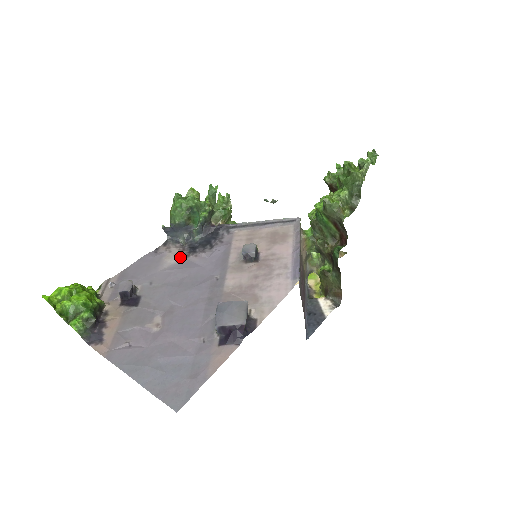
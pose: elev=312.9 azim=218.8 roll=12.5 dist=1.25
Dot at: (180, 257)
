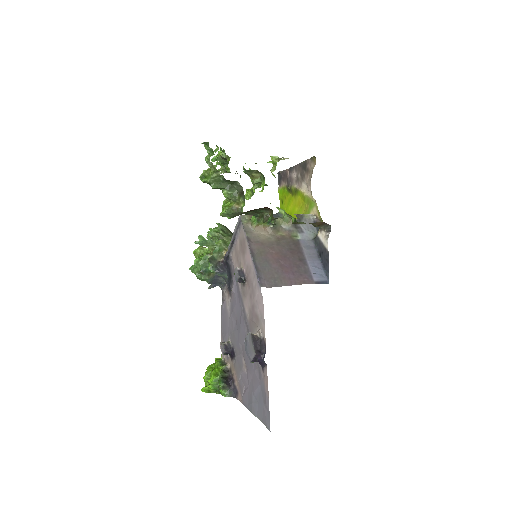
Dot at: (229, 300)
